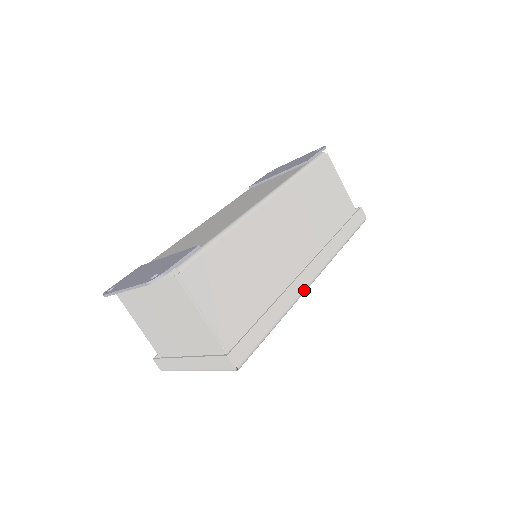
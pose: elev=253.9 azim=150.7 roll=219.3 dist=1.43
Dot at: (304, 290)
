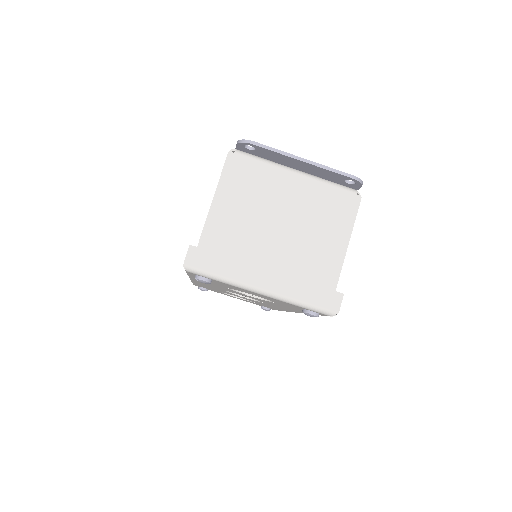
Dot at: occluded
